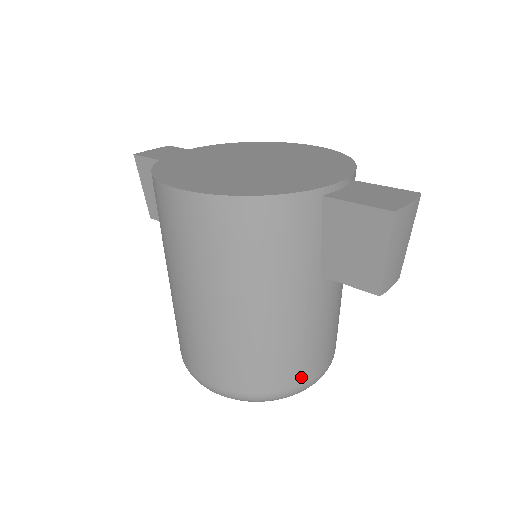
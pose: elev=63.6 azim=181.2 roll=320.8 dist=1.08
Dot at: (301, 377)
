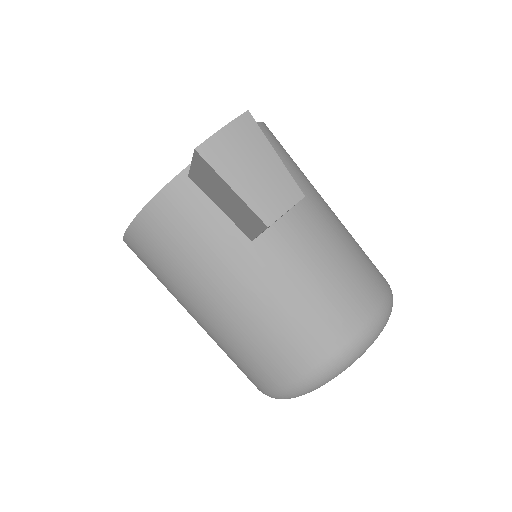
Dot at: (319, 349)
